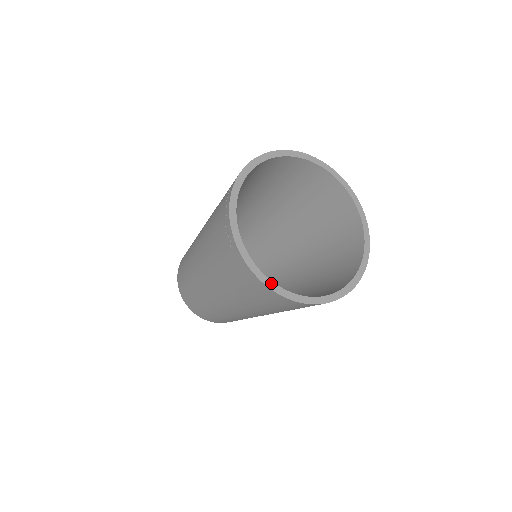
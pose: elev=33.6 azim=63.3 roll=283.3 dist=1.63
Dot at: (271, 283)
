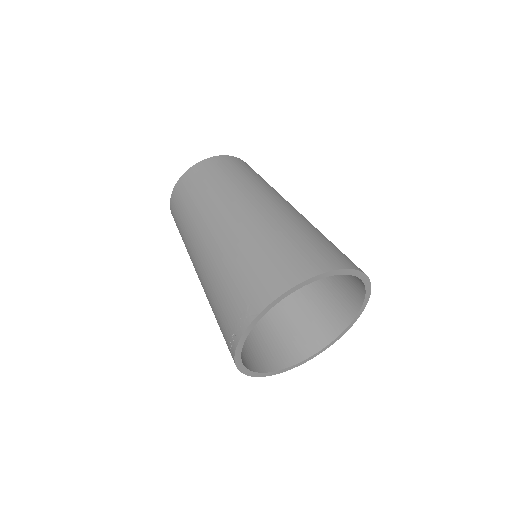
Dot at: (268, 374)
